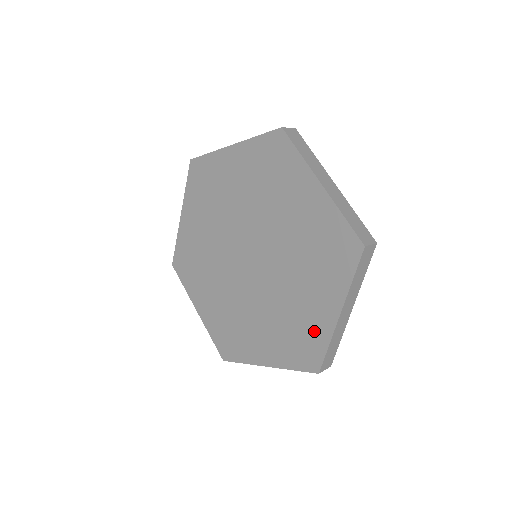
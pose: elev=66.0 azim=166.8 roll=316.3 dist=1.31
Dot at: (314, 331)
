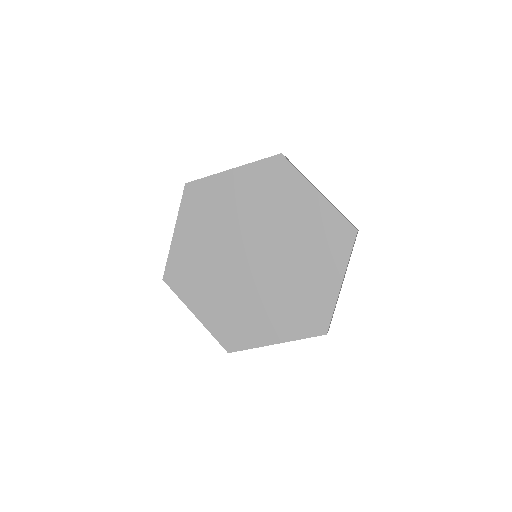
Dot at: (325, 220)
